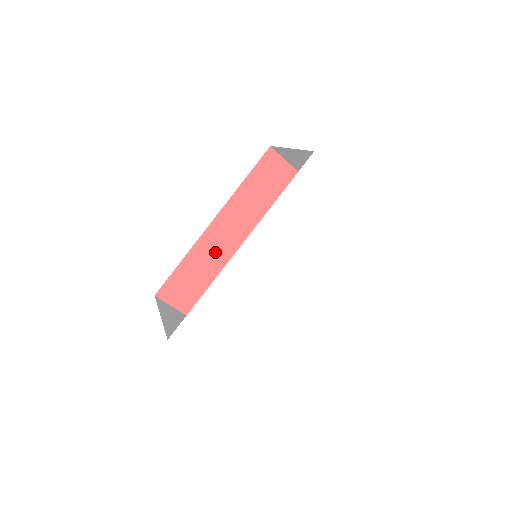
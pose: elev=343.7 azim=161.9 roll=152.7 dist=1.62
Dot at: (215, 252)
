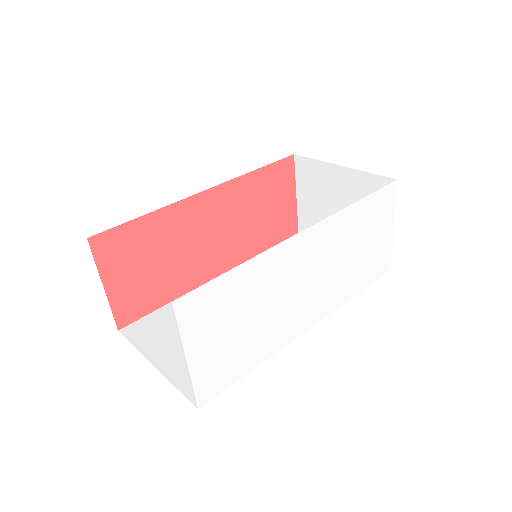
Dot at: (186, 228)
